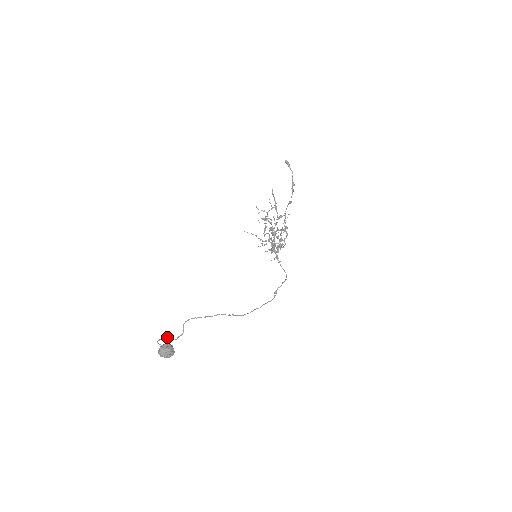
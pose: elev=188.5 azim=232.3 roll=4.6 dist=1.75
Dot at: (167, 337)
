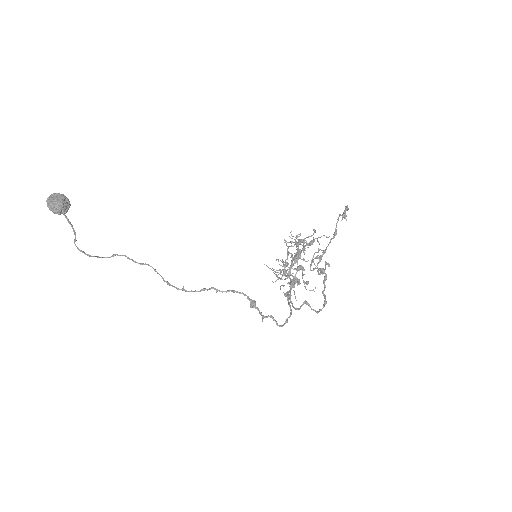
Dot at: (74, 231)
